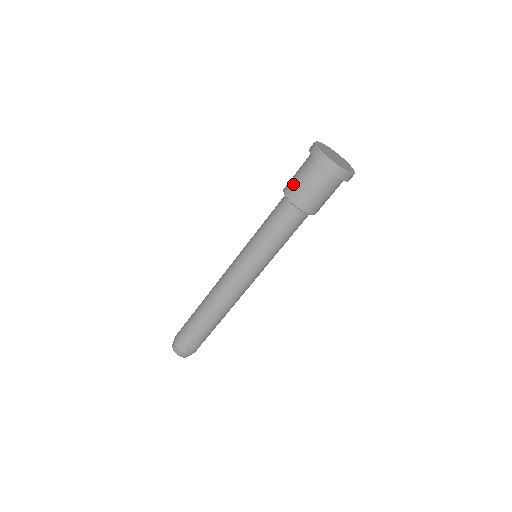
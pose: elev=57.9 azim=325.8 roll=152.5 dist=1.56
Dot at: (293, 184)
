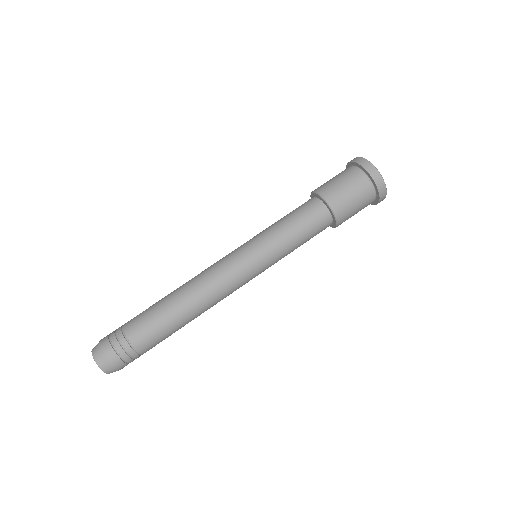
Dot at: (327, 184)
